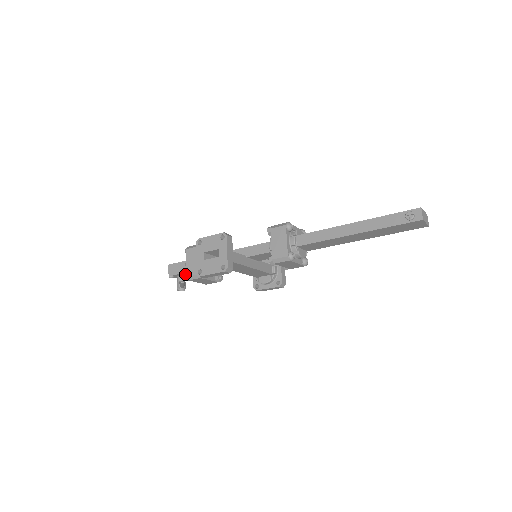
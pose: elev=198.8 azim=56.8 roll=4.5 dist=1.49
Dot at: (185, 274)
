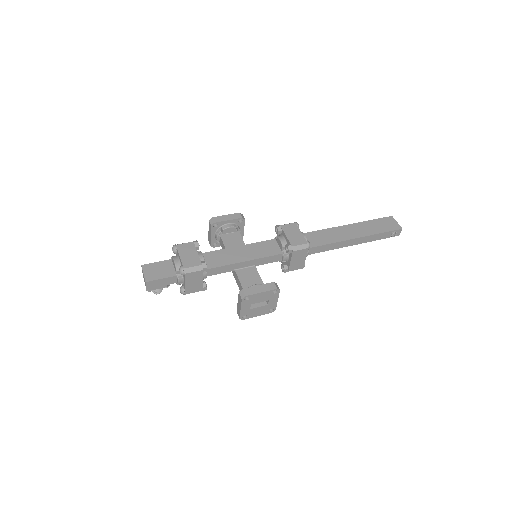
Dot at: occluded
